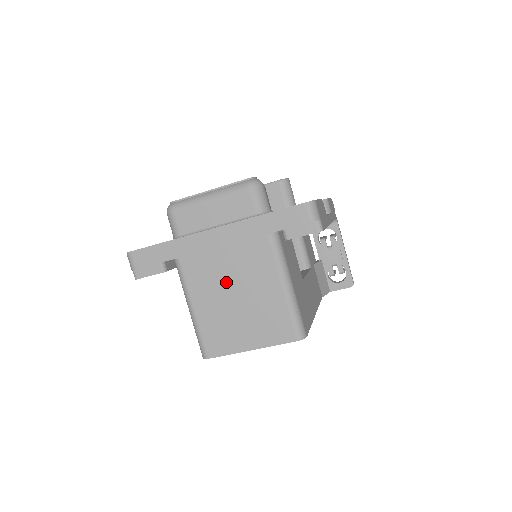
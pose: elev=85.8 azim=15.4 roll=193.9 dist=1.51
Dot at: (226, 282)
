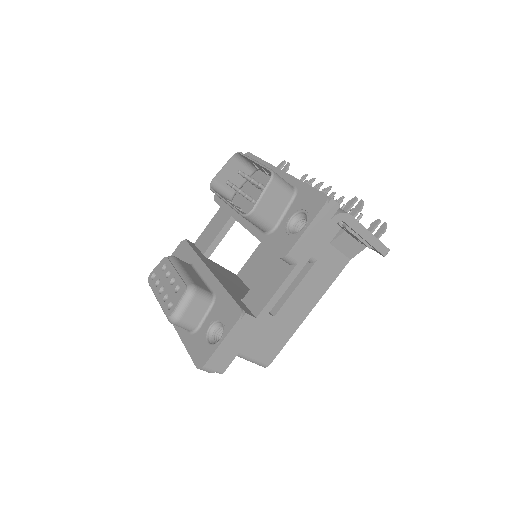
Dot at: occluded
